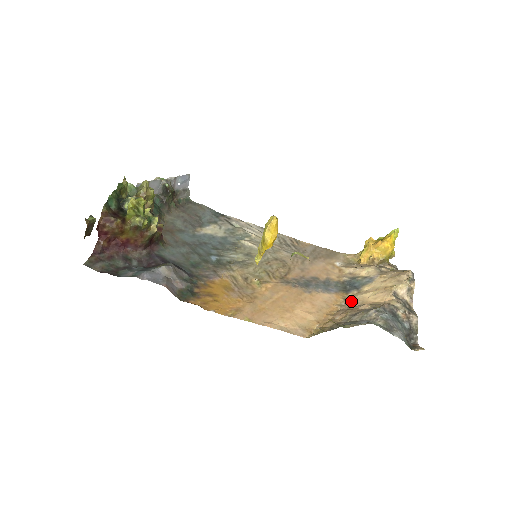
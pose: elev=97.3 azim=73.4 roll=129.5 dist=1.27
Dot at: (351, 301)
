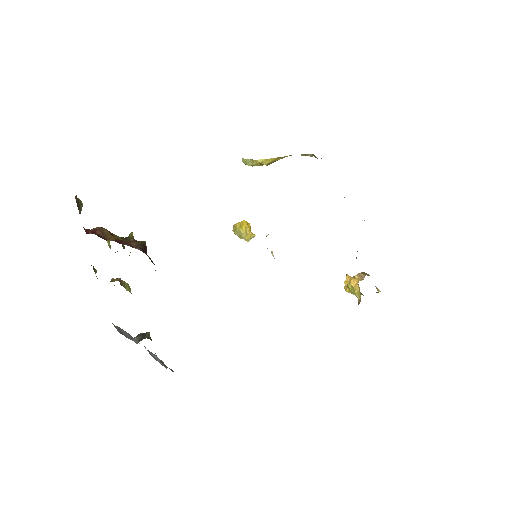
Dot at: occluded
